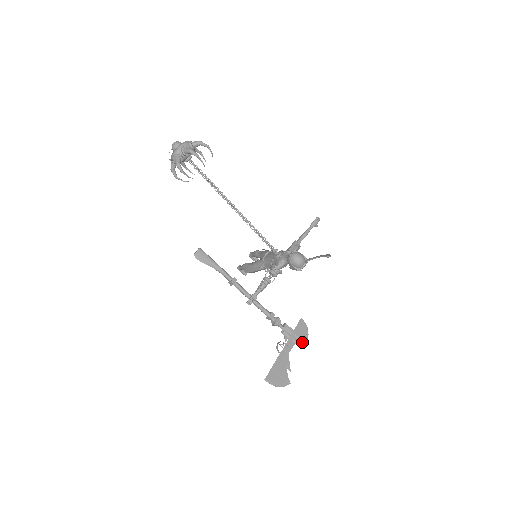
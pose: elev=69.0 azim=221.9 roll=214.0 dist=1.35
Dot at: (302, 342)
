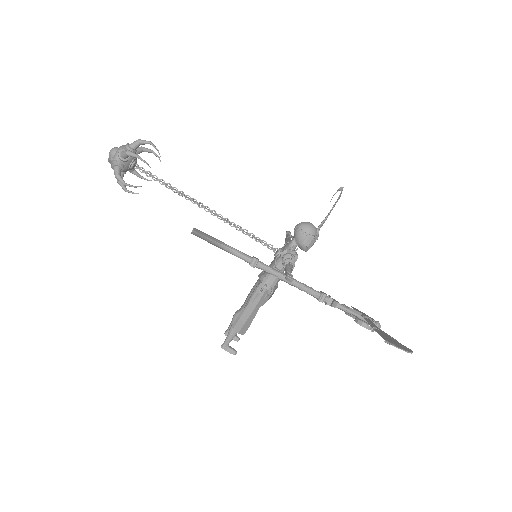
Dot at: (376, 321)
